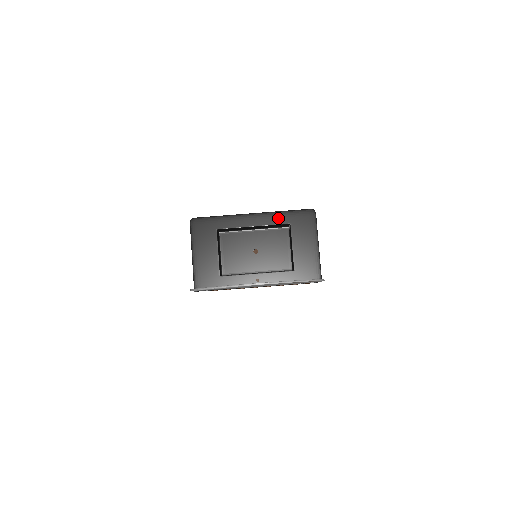
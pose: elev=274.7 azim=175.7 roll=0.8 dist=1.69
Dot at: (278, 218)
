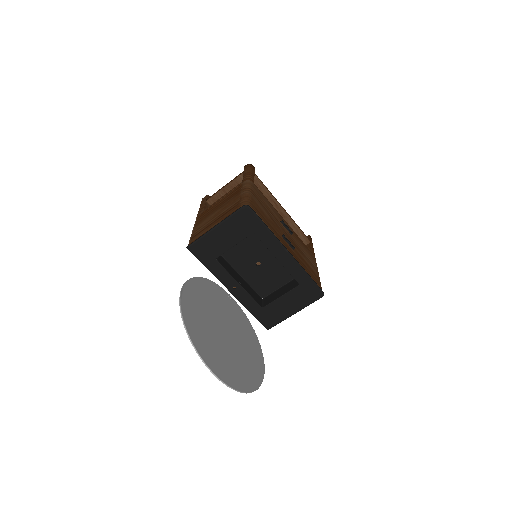
Dot at: (298, 273)
